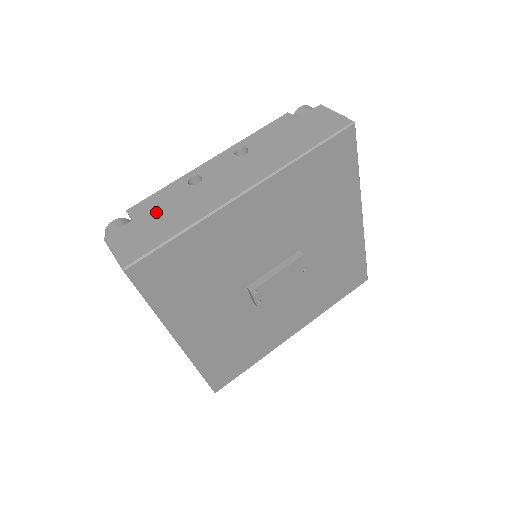
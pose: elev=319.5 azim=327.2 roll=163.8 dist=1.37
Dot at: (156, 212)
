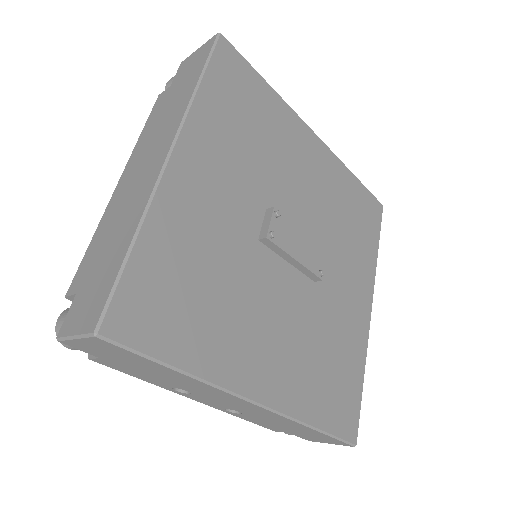
Dot at: occluded
